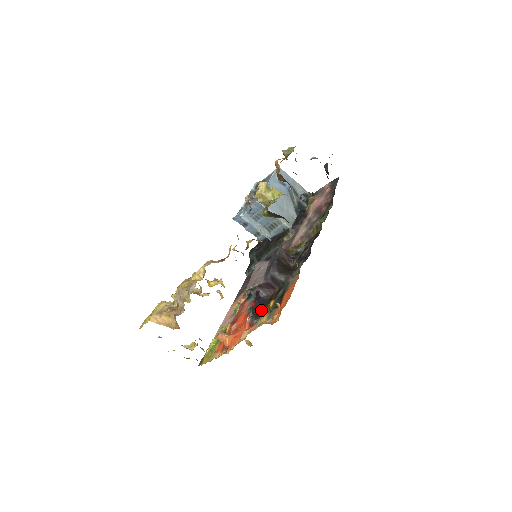
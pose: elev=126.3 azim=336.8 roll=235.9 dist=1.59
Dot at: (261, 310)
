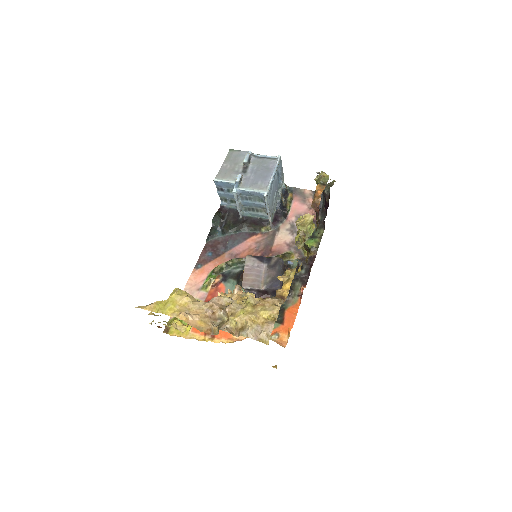
Dot at: occluded
